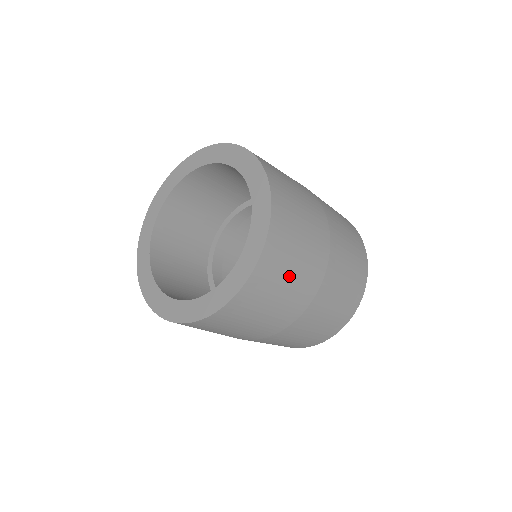
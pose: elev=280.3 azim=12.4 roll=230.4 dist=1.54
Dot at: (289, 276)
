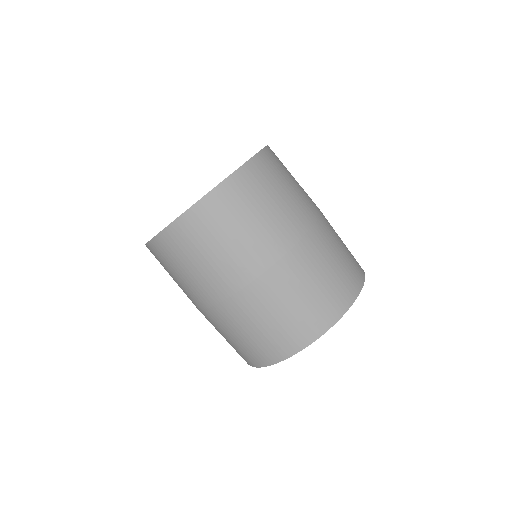
Dot at: (207, 253)
